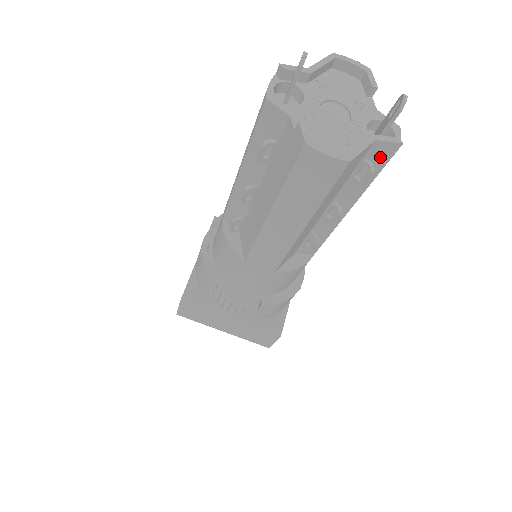
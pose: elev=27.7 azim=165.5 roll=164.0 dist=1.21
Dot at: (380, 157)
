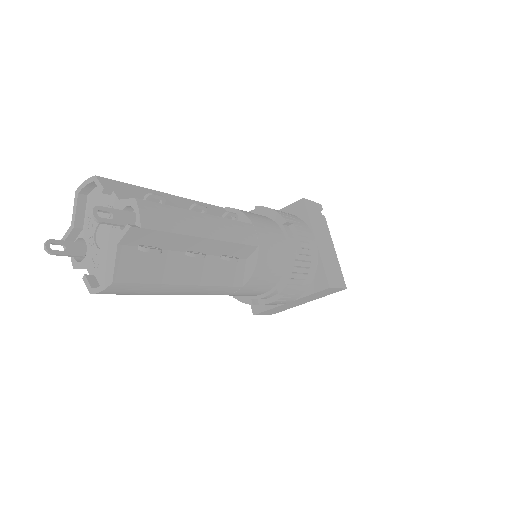
Dot at: (142, 236)
